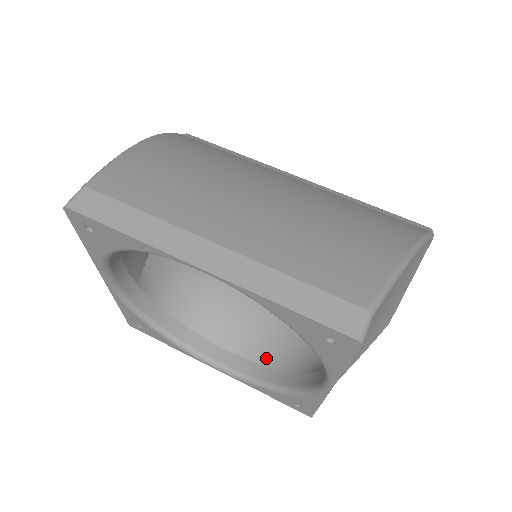
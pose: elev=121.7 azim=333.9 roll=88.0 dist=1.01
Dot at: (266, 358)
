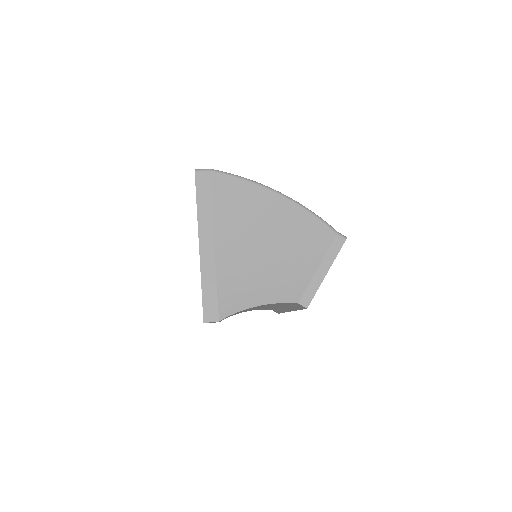
Dot at: occluded
